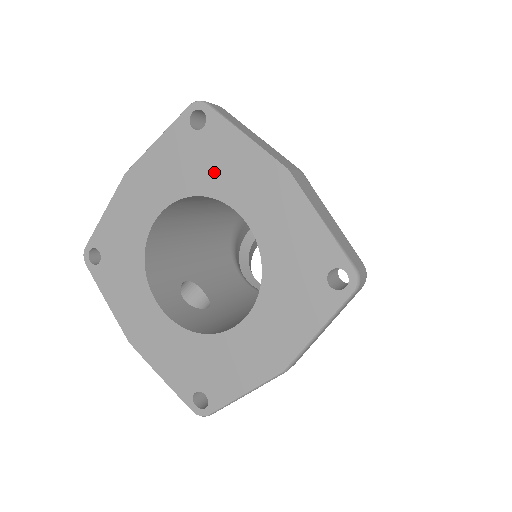
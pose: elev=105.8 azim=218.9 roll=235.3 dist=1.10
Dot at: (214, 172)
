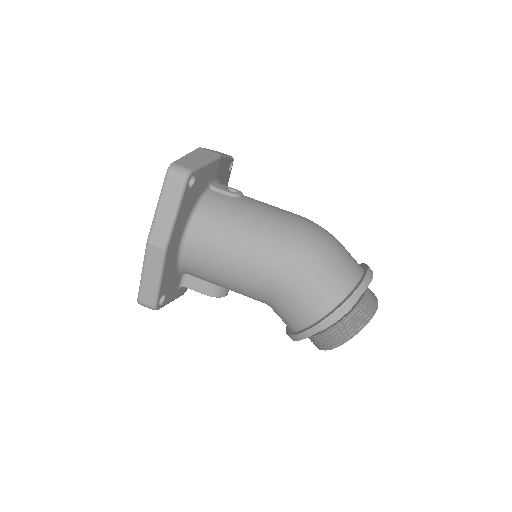
Dot at: occluded
